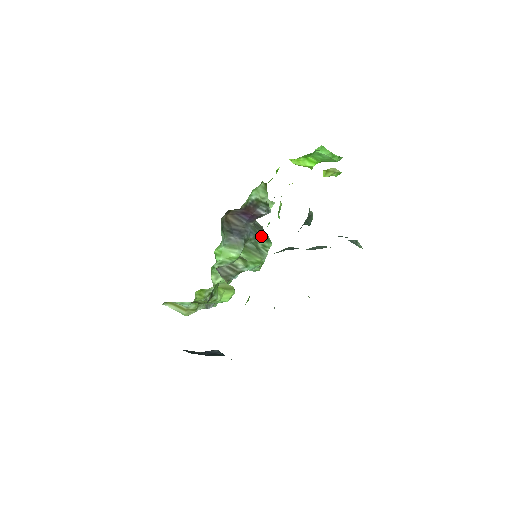
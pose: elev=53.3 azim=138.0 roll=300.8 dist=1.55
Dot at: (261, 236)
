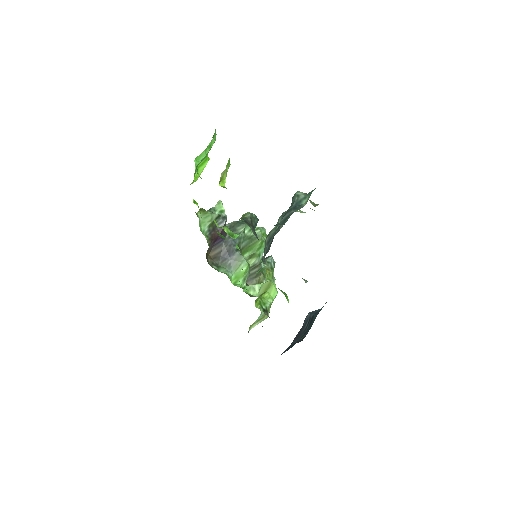
Dot at: (242, 231)
